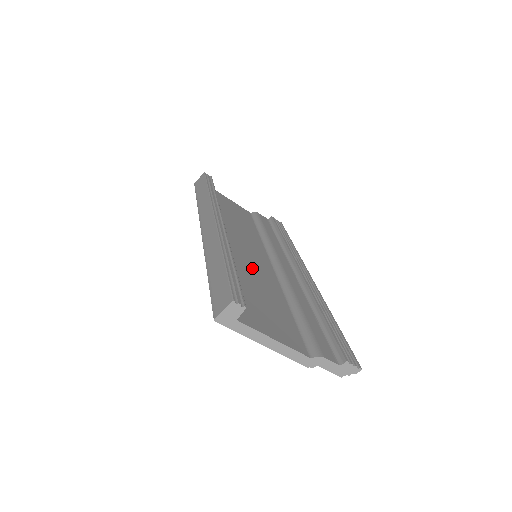
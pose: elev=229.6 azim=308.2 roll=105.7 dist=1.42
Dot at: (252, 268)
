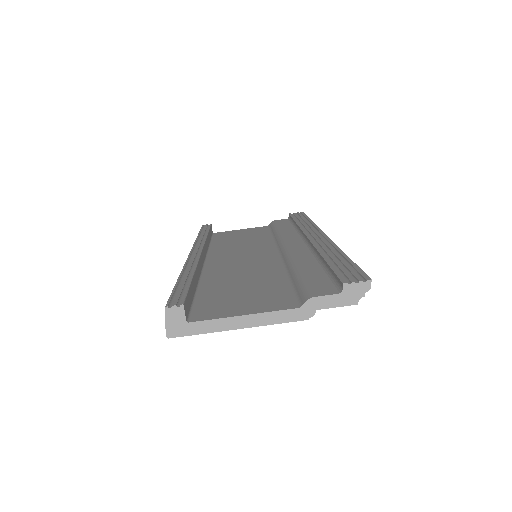
Dot at: (242, 268)
